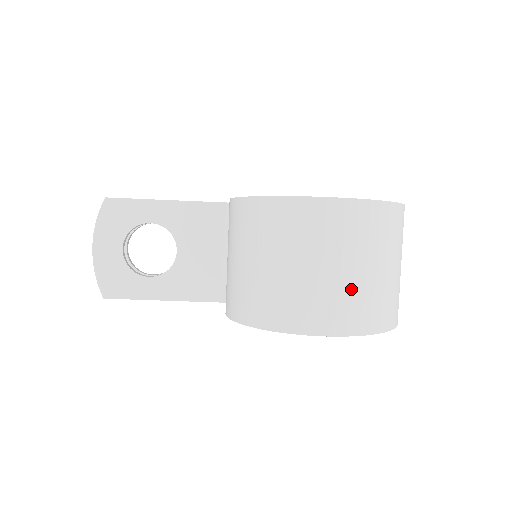
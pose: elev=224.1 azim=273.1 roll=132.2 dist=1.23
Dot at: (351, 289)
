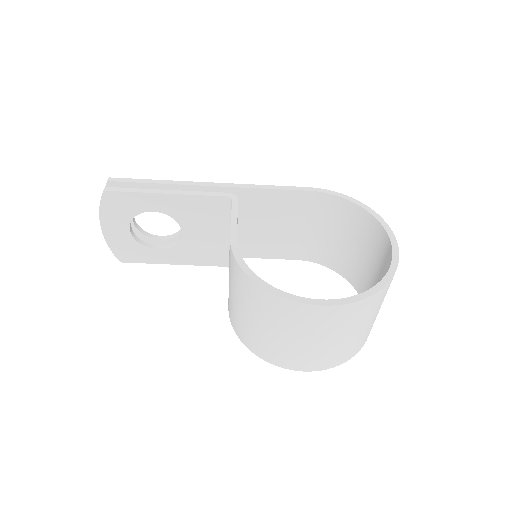
Dot at: (329, 350)
